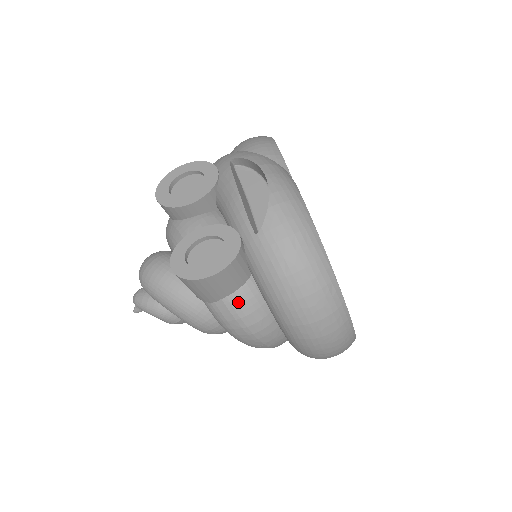
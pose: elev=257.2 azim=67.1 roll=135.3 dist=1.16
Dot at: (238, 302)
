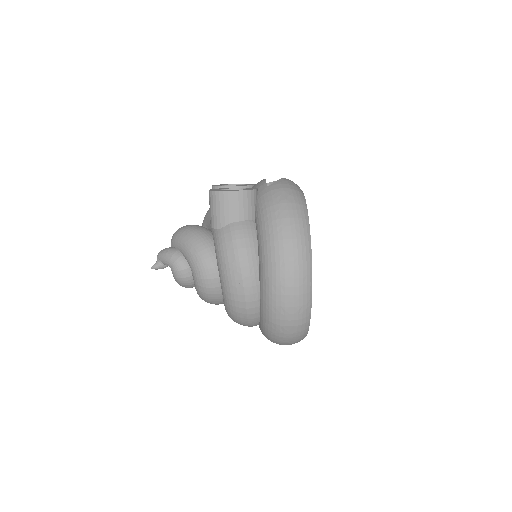
Dot at: (239, 228)
